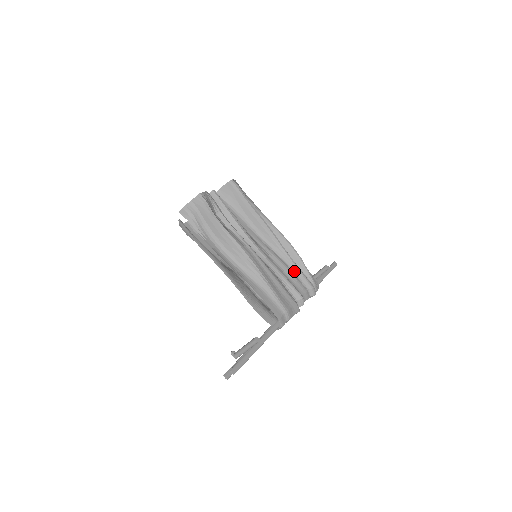
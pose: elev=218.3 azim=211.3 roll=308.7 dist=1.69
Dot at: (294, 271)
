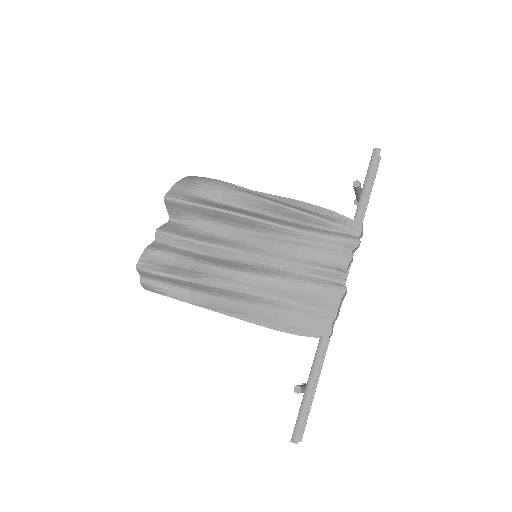
Dot at: (308, 241)
